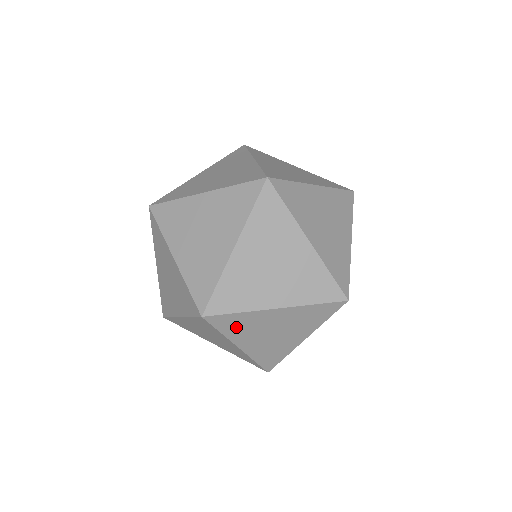
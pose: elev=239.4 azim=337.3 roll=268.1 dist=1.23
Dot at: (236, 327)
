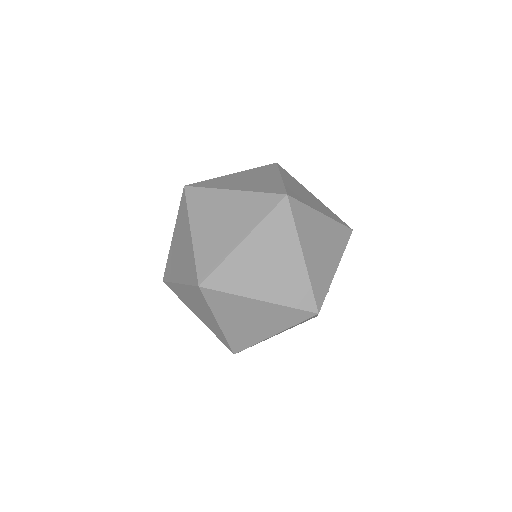
Dot at: occluded
